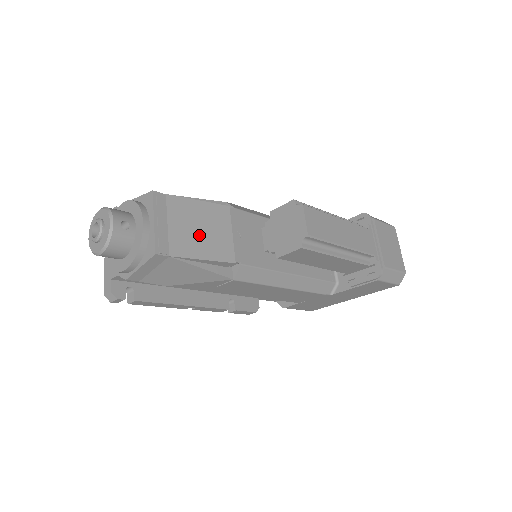
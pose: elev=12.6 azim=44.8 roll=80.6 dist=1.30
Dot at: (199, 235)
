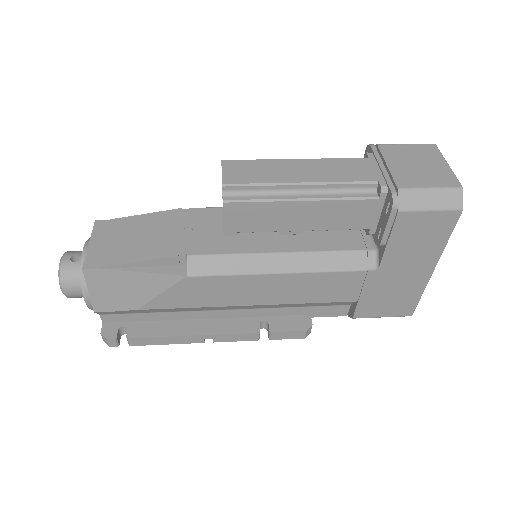
Dot at: (138, 242)
